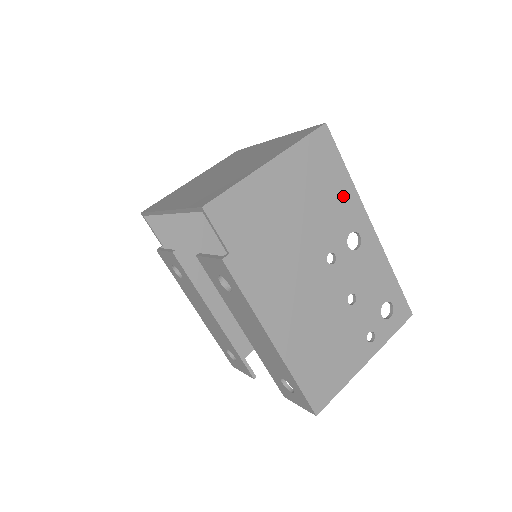
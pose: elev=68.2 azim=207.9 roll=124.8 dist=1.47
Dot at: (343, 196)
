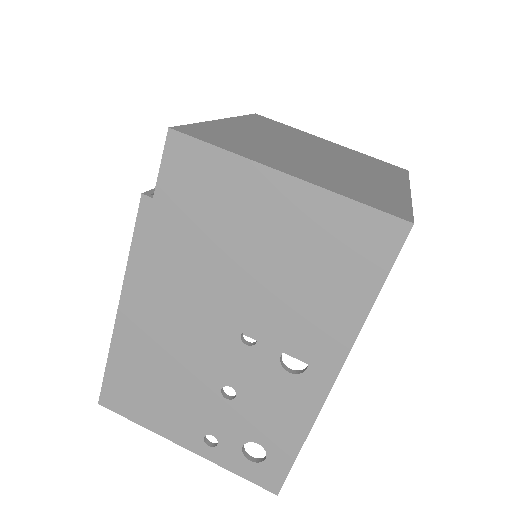
Dot at: (336, 313)
